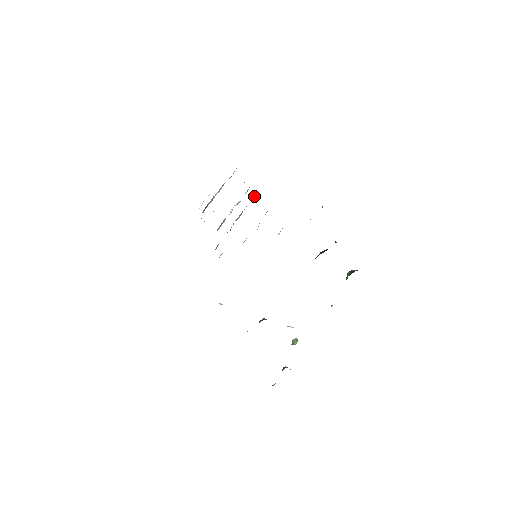
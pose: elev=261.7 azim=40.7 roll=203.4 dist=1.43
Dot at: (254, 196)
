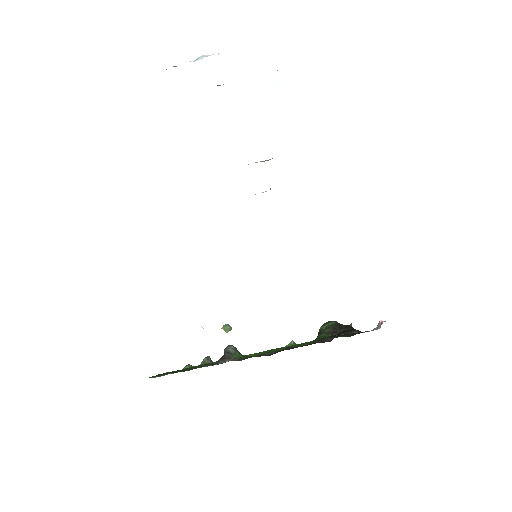
Dot at: occluded
